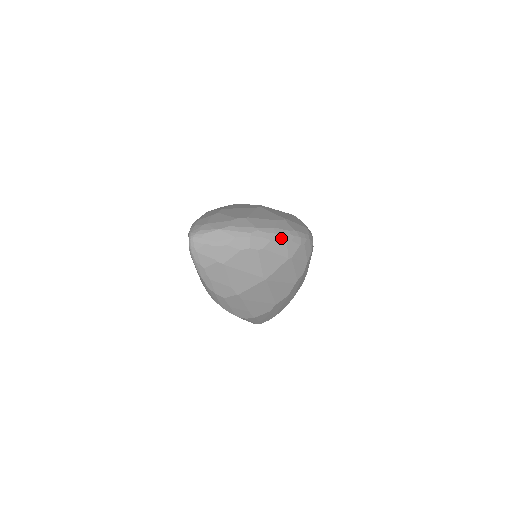
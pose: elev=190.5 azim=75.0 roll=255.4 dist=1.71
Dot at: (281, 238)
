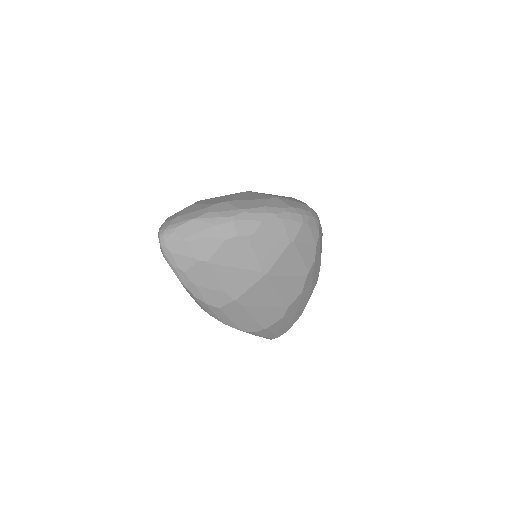
Dot at: (275, 217)
